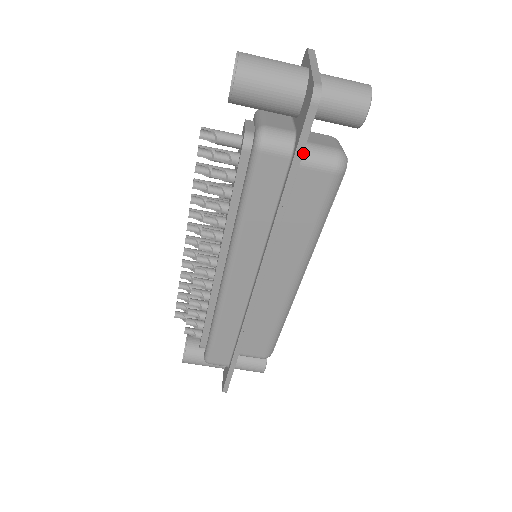
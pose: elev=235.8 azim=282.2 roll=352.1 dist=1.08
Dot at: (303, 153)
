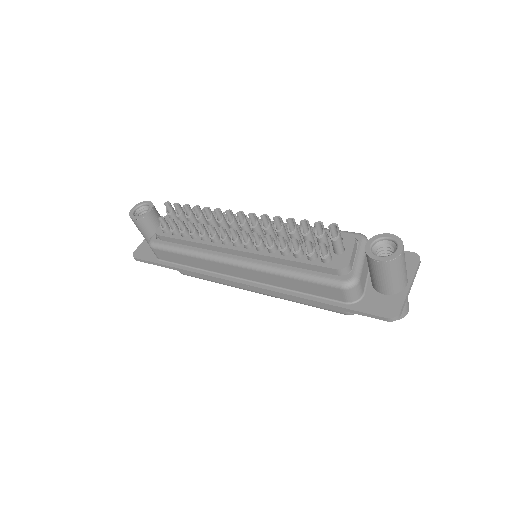
Dot at: occluded
